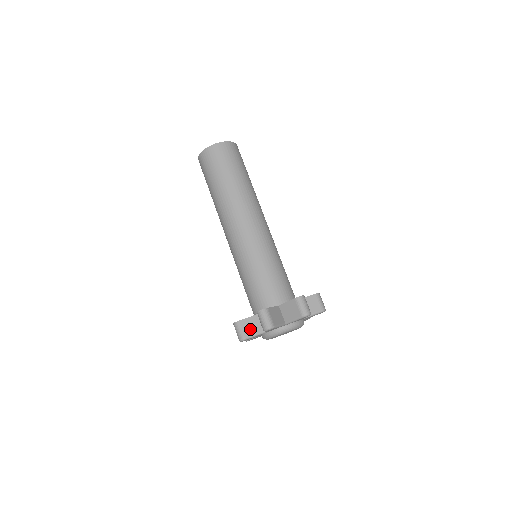
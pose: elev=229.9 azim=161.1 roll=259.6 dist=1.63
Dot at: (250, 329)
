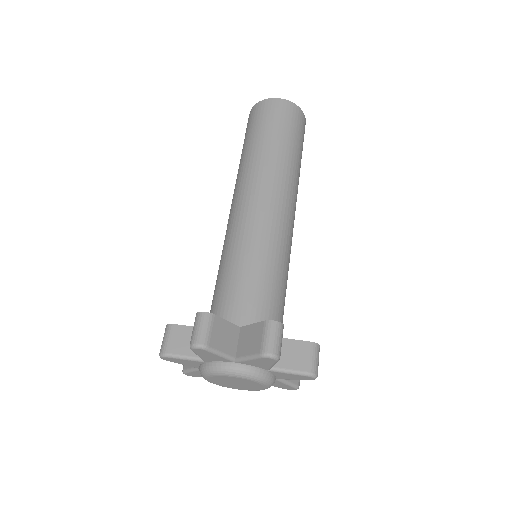
Dot at: (182, 344)
